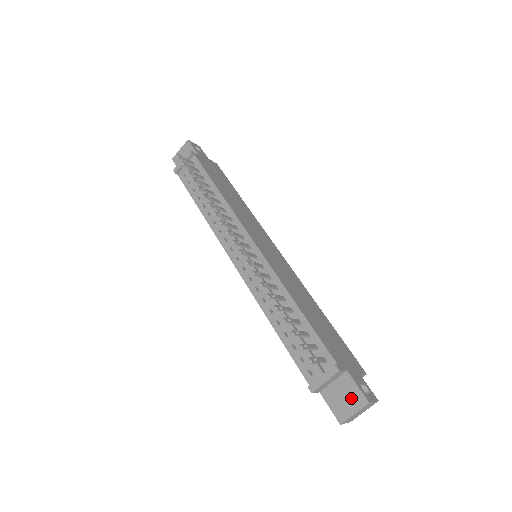
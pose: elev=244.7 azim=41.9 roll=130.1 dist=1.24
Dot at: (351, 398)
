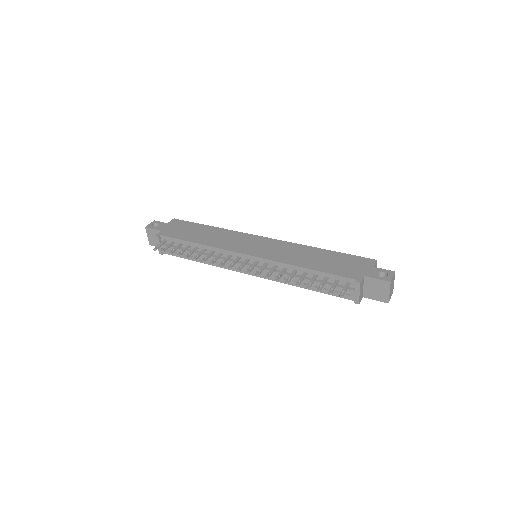
Dot at: (380, 287)
